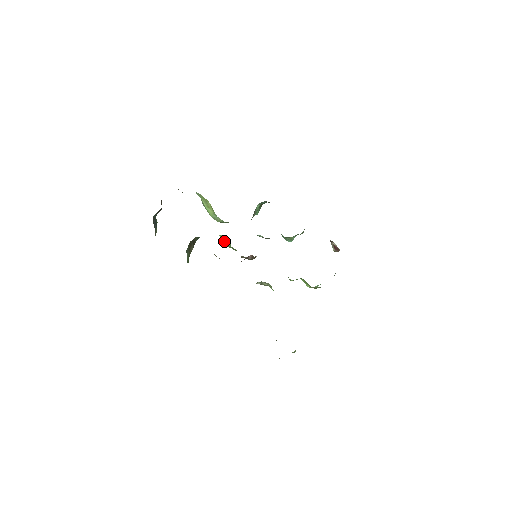
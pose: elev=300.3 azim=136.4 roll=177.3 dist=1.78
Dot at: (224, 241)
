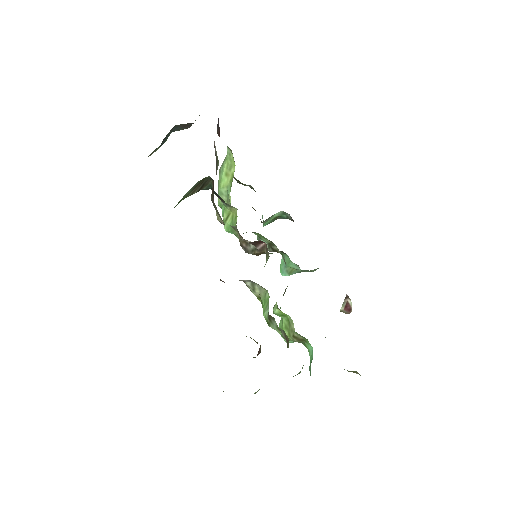
Dot at: (226, 218)
